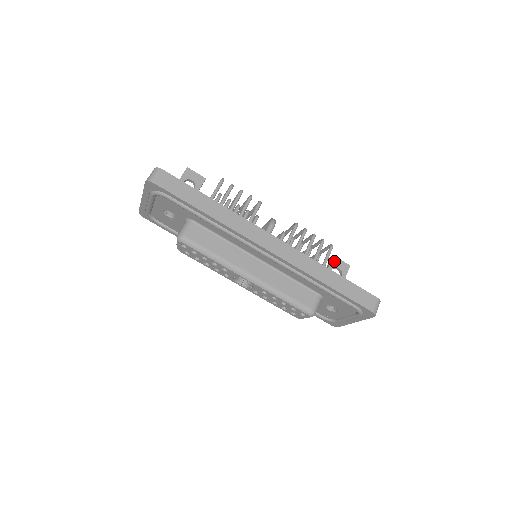
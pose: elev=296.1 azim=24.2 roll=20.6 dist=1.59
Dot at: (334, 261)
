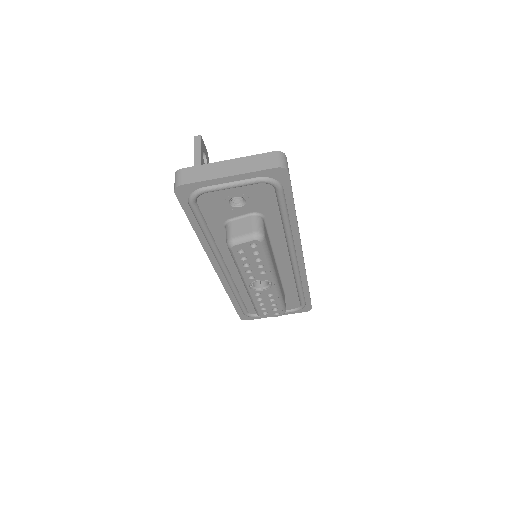
Dot at: occluded
